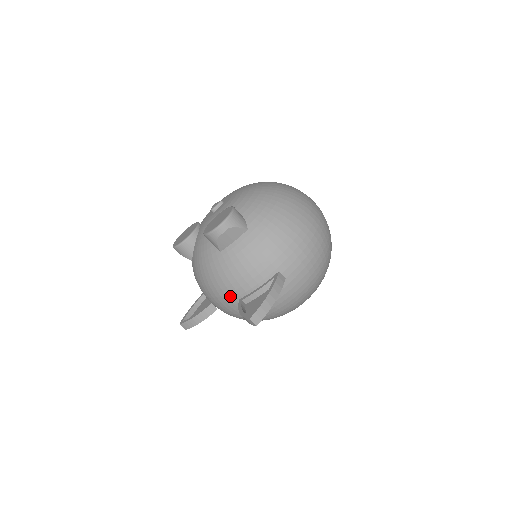
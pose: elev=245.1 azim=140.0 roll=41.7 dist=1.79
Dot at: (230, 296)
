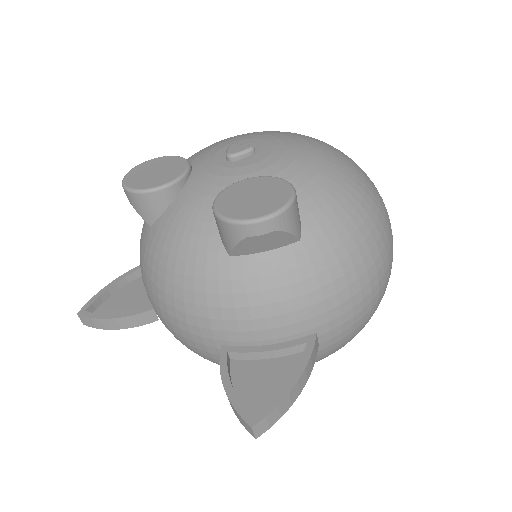
Dot at: (207, 333)
